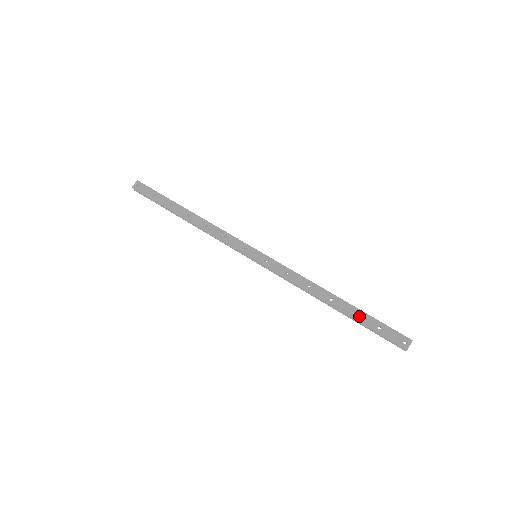
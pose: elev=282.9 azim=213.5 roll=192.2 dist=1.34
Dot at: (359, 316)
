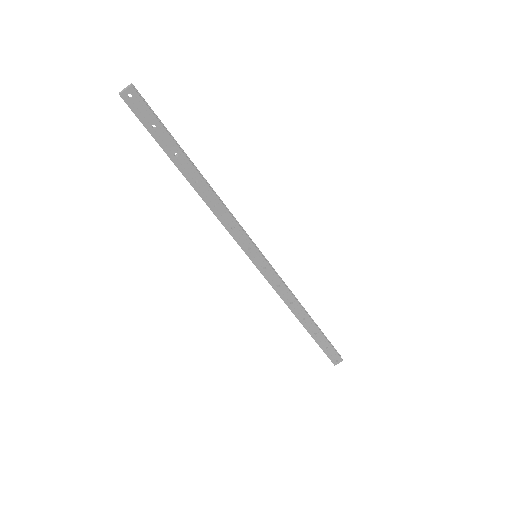
Dot at: (317, 337)
